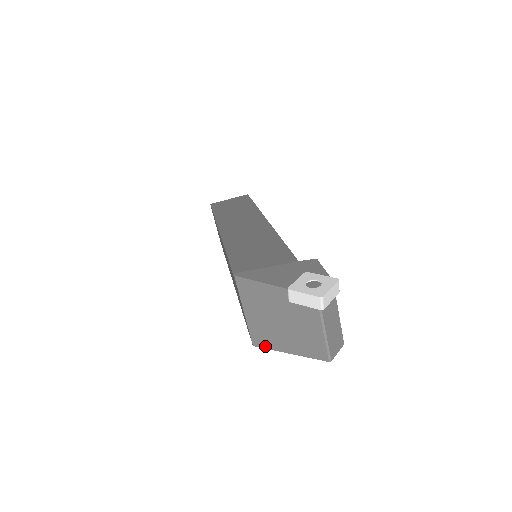
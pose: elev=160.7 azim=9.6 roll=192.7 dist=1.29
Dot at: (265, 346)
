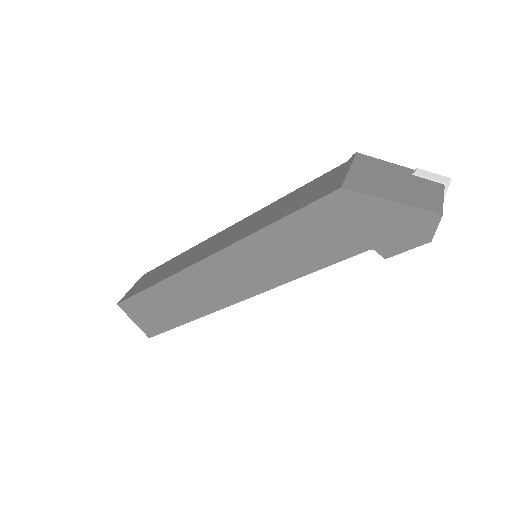
Dot at: (360, 191)
